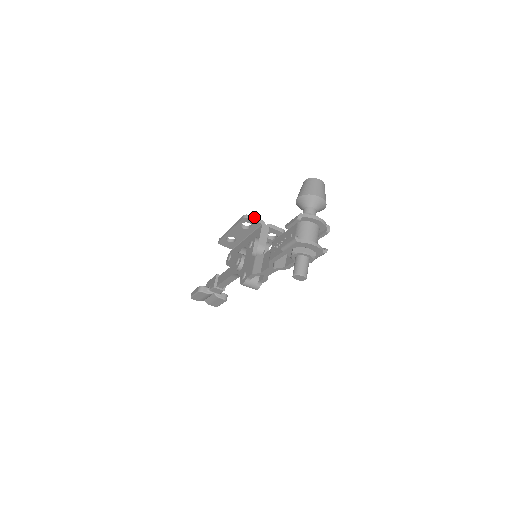
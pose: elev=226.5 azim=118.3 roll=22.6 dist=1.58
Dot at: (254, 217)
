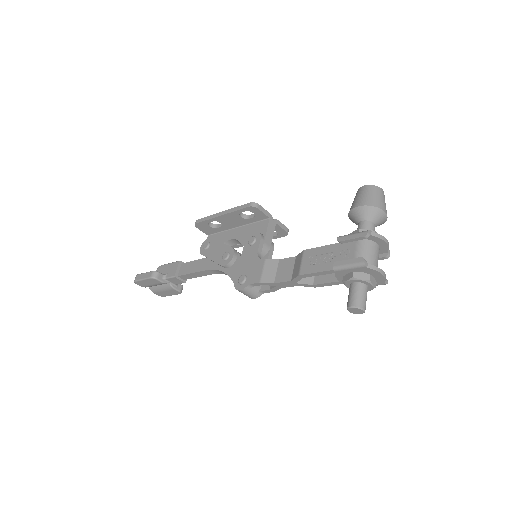
Dot at: (263, 208)
